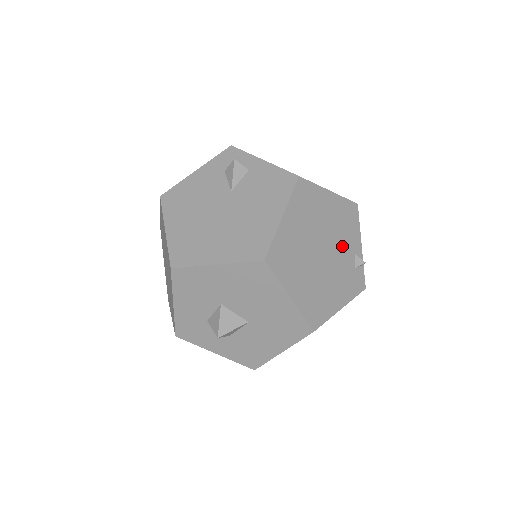
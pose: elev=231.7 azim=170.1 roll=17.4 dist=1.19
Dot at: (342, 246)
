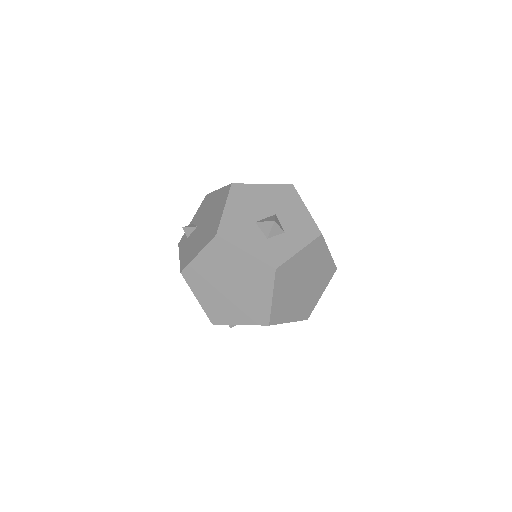
Dot at: occluded
